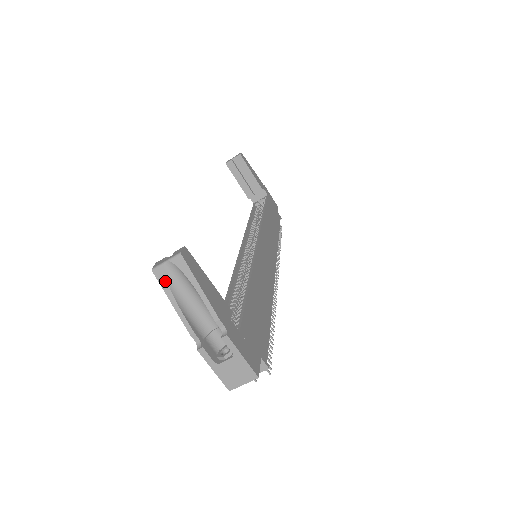
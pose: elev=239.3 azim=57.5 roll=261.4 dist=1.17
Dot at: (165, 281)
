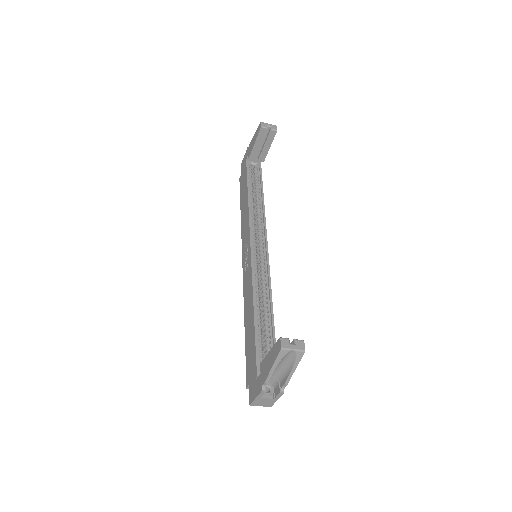
Dot at: (282, 357)
